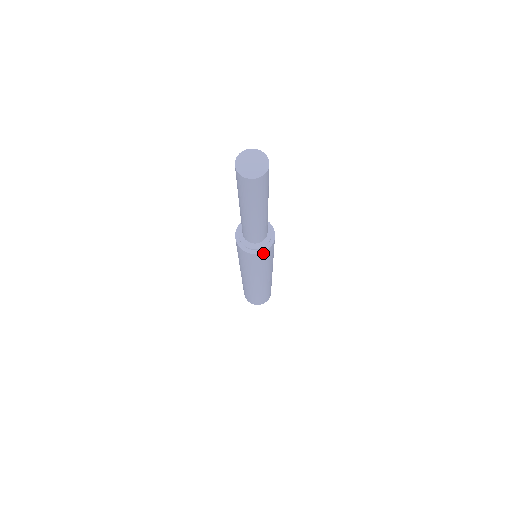
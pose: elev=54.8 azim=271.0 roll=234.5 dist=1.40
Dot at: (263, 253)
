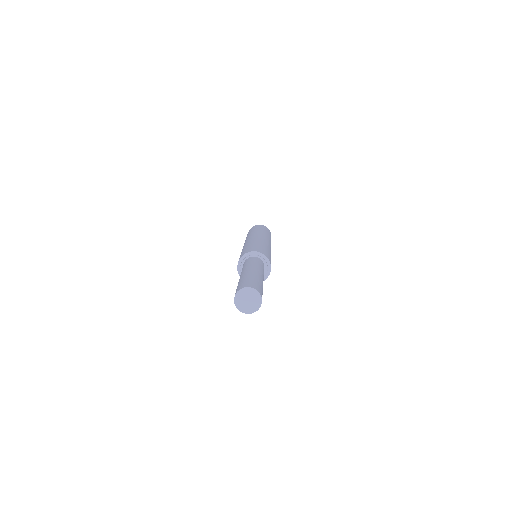
Dot at: occluded
